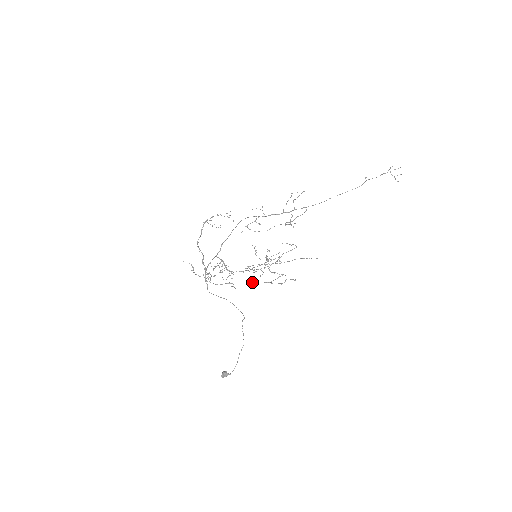
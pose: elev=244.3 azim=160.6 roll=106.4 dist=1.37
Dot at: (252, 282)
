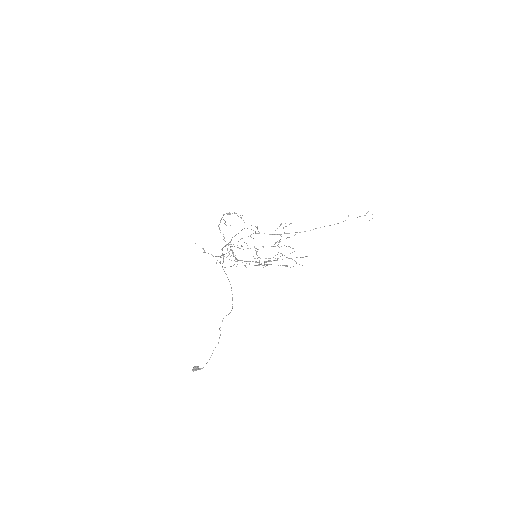
Dot at: (264, 264)
